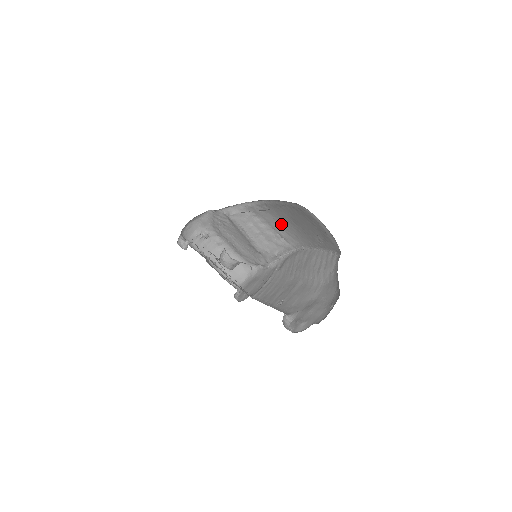
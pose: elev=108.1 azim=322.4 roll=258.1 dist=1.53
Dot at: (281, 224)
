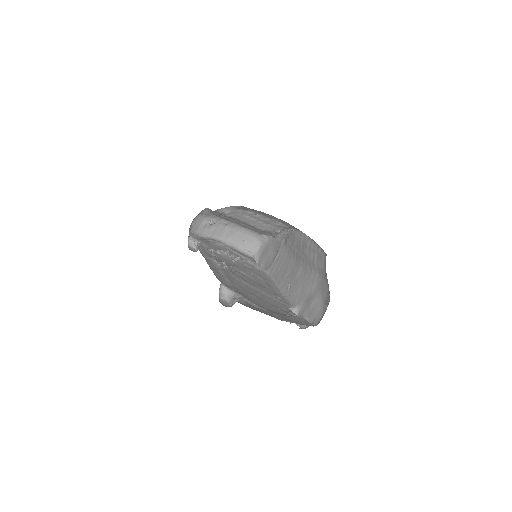
Dot at: (272, 216)
